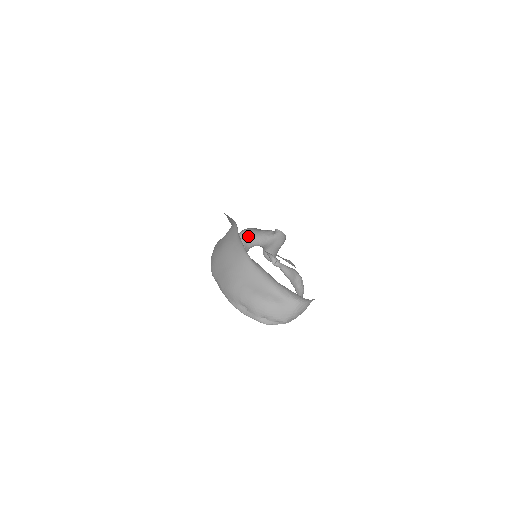
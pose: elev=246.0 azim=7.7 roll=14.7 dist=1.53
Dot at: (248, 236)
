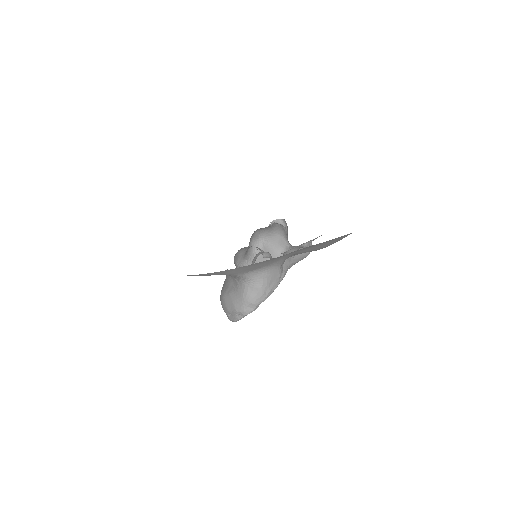
Dot at: (272, 241)
